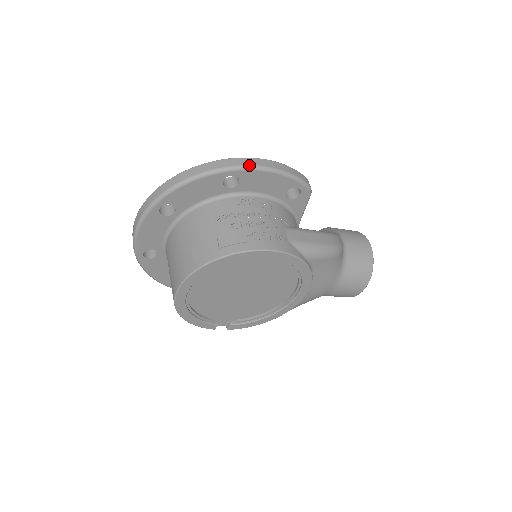
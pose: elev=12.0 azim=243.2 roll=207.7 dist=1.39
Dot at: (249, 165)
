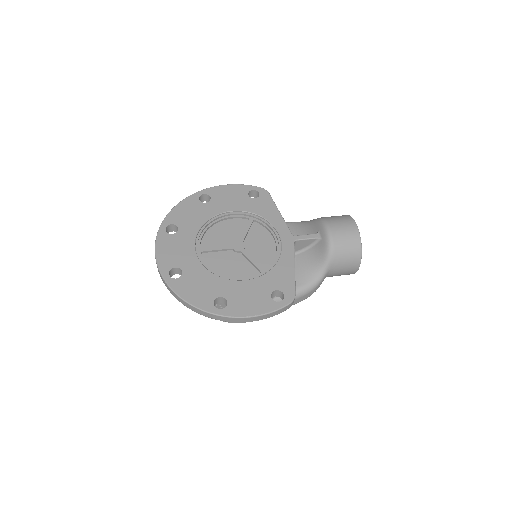
Dot at: occluded
